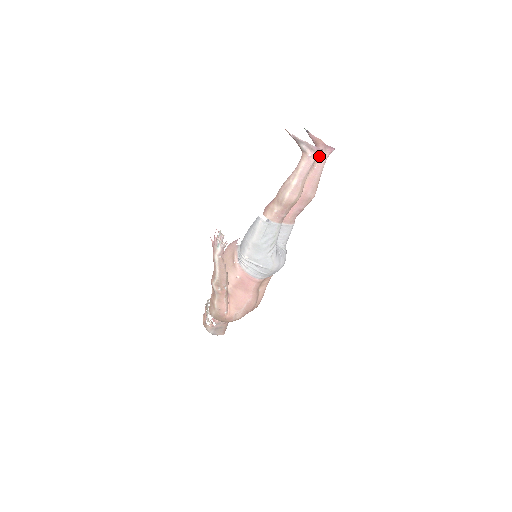
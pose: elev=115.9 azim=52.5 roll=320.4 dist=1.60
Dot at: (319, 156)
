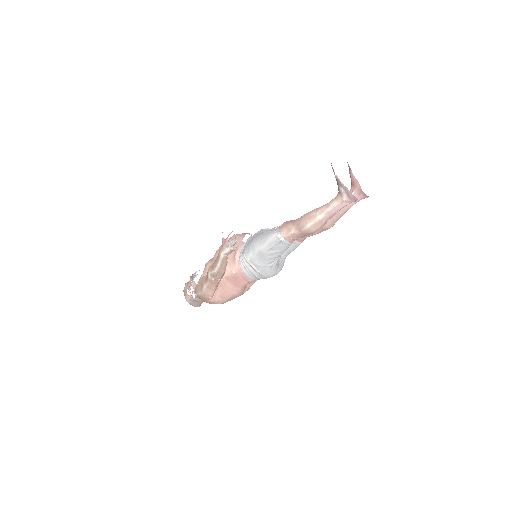
Dot at: occluded
